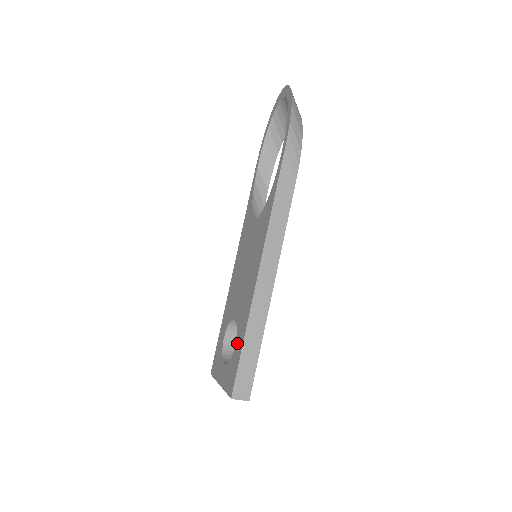
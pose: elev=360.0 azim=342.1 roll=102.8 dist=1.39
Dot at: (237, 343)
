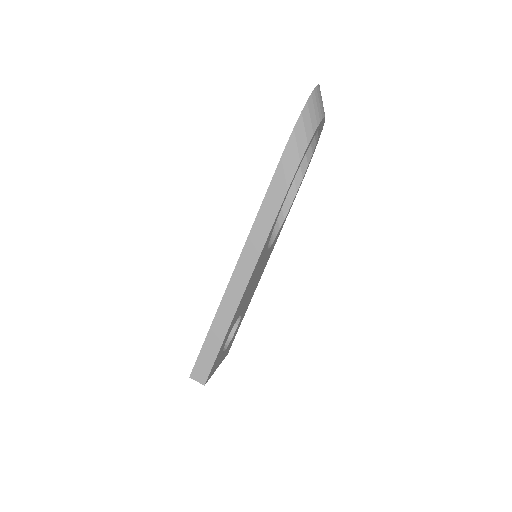
Dot at: occluded
